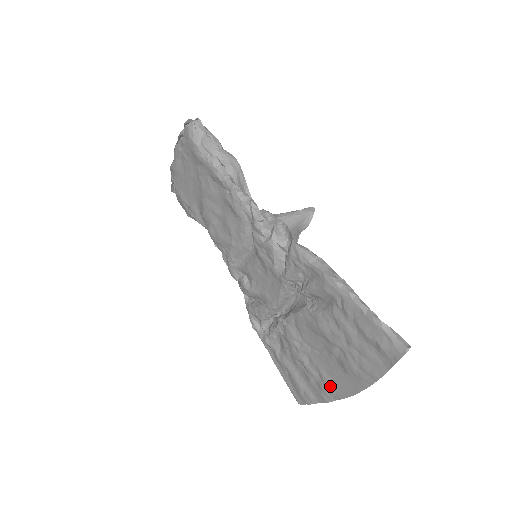
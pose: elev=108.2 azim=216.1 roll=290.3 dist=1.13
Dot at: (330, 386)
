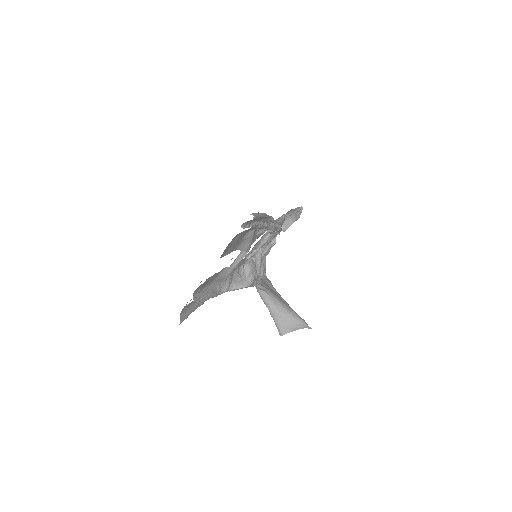
Dot at: occluded
